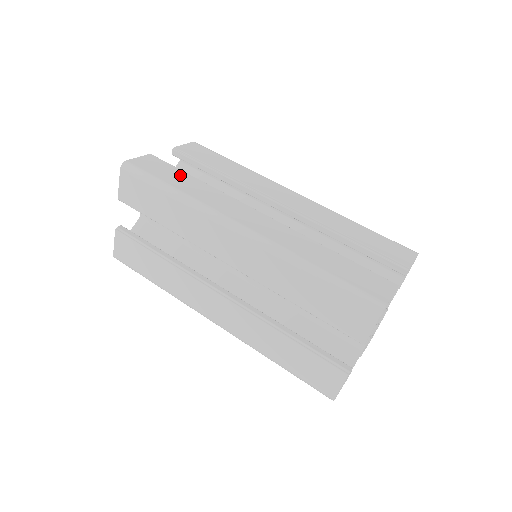
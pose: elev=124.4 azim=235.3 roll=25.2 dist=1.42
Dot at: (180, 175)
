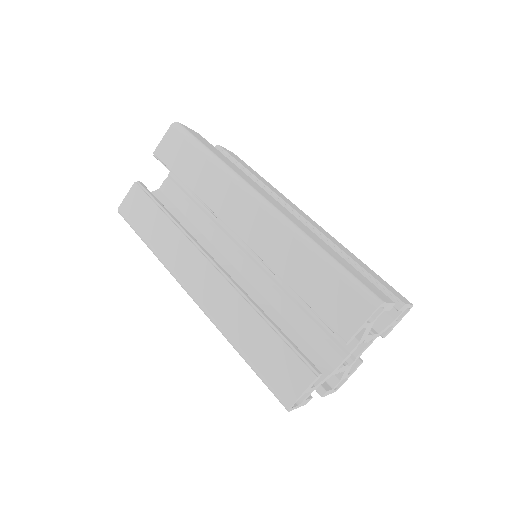
Dot at: (220, 153)
